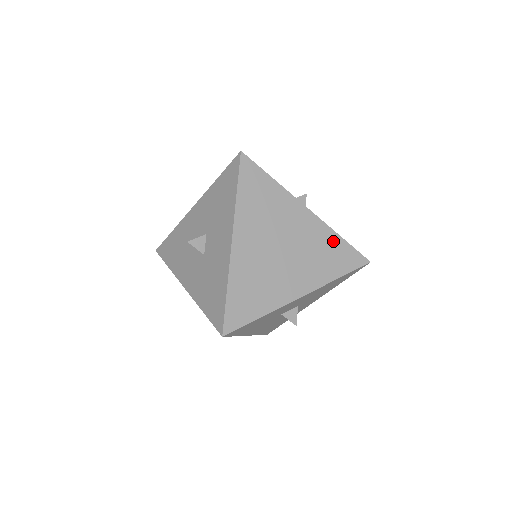
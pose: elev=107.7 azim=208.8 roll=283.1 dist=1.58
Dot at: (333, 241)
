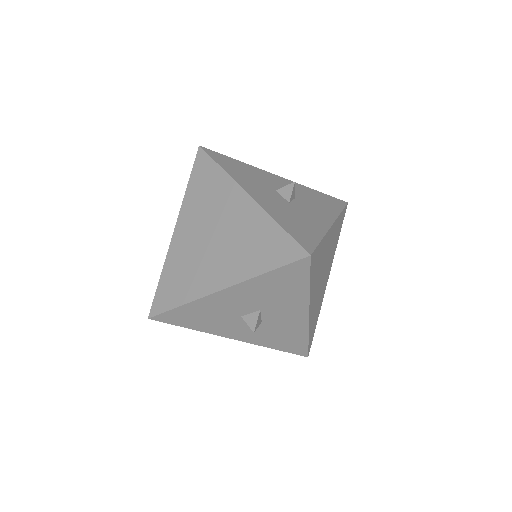
Dot at: (267, 229)
